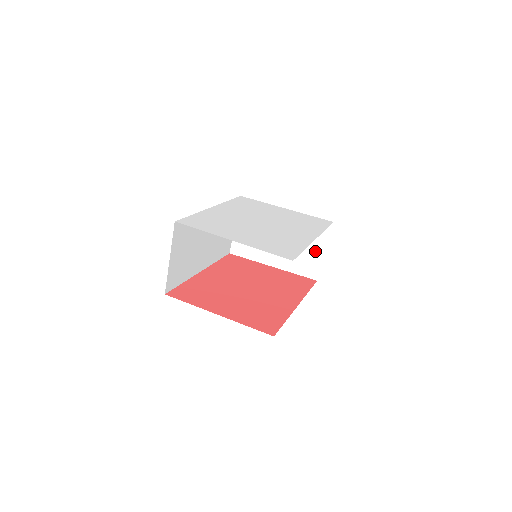
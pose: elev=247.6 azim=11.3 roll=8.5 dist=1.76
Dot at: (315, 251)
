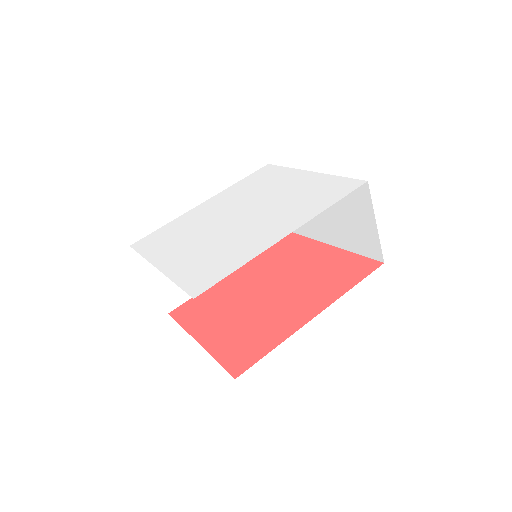
Dot at: (365, 224)
